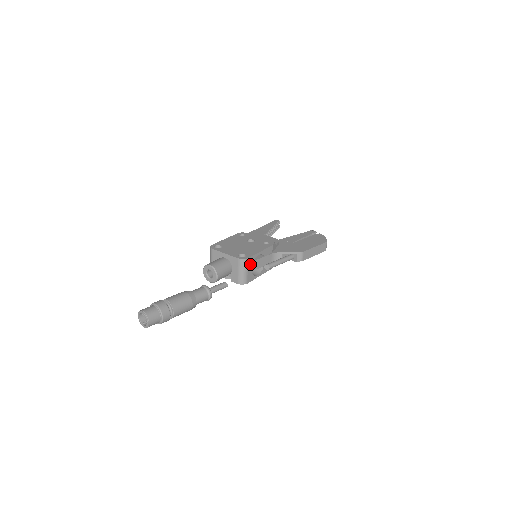
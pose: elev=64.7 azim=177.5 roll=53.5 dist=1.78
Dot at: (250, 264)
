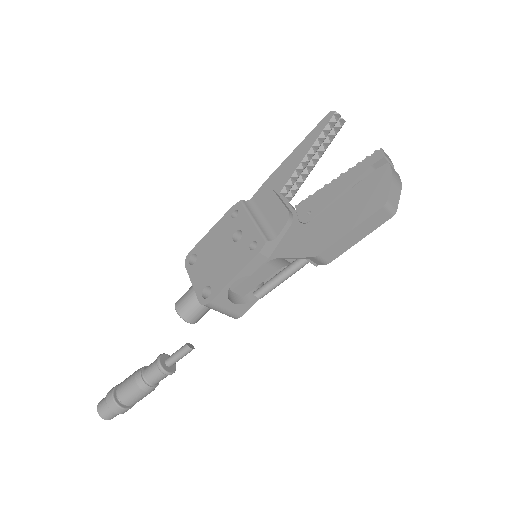
Dot at: (223, 302)
